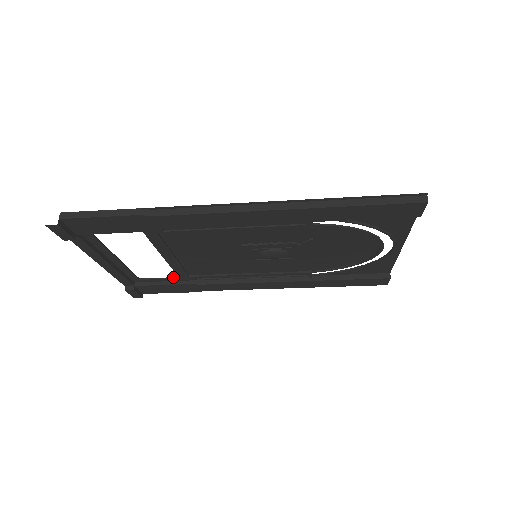
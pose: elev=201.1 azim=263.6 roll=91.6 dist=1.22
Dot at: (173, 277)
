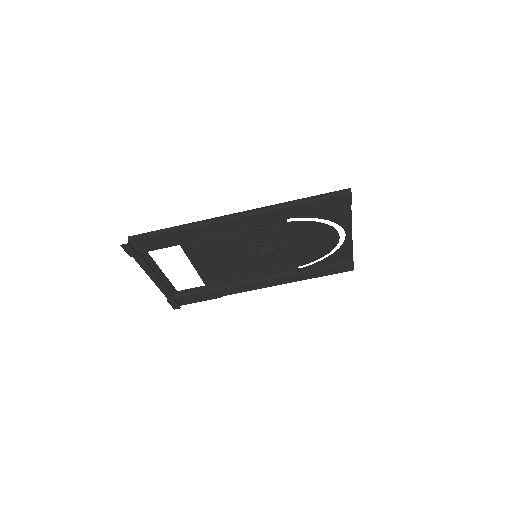
Dot at: (201, 286)
